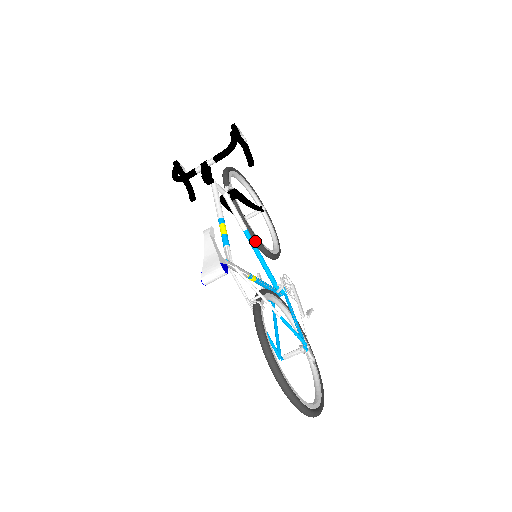
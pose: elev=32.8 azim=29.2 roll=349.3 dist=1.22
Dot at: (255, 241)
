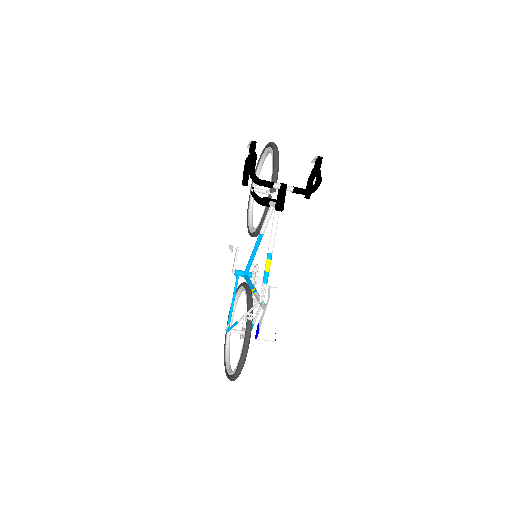
Dot at: (258, 234)
